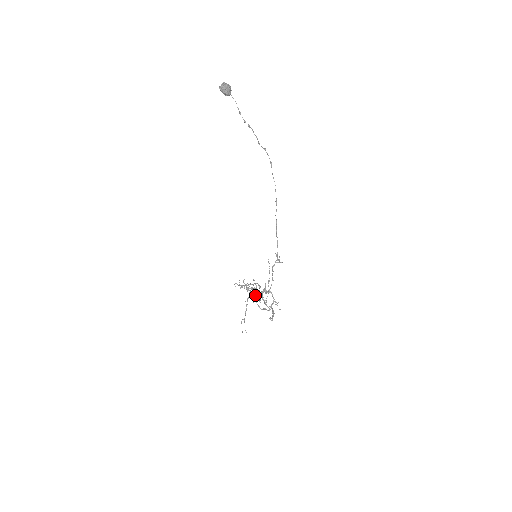
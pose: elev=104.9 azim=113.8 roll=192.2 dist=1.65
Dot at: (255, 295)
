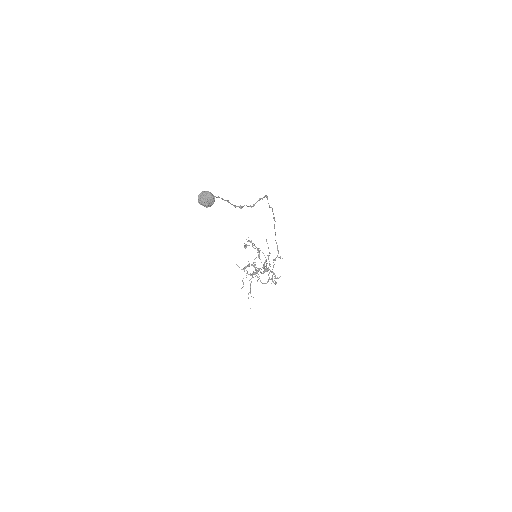
Dot at: occluded
